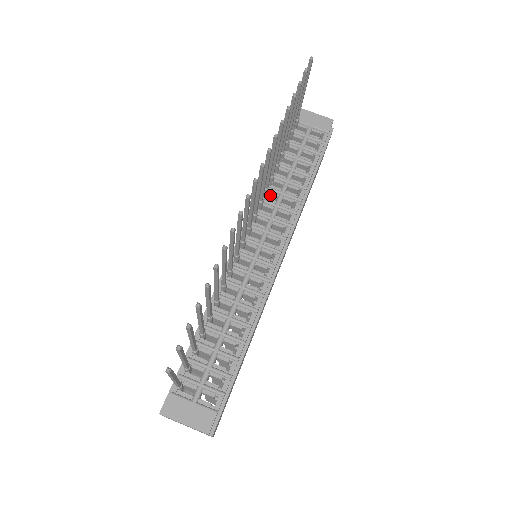
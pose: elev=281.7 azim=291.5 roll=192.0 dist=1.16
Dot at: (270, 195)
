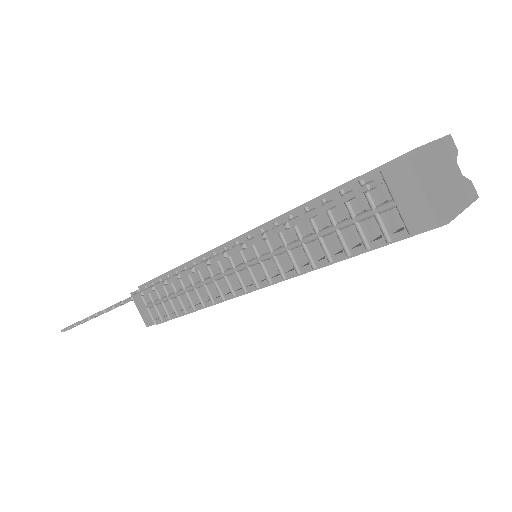
Dot at: (278, 235)
